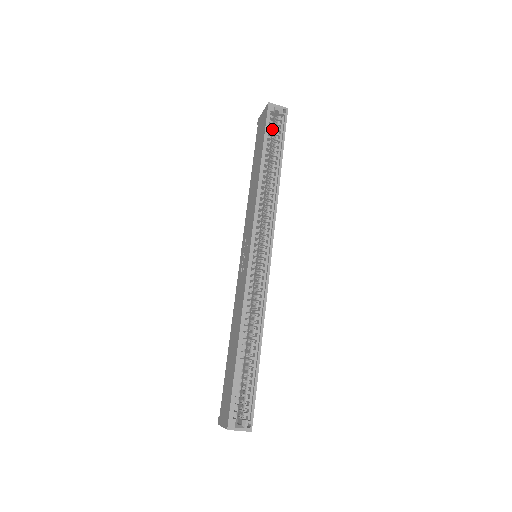
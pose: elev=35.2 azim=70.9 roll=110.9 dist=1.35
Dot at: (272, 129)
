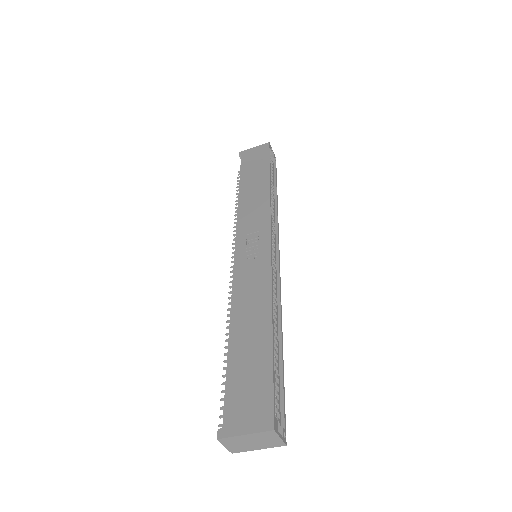
Dot at: occluded
